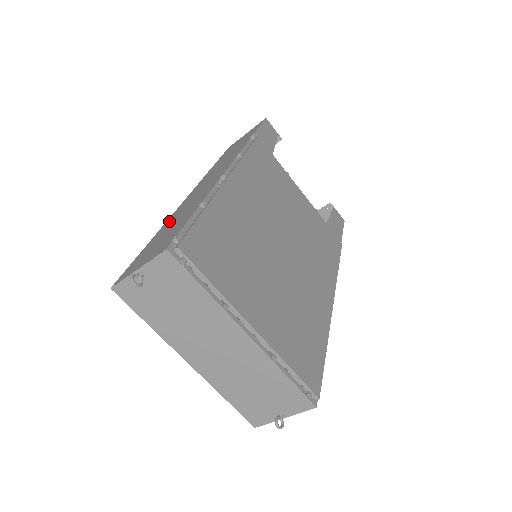
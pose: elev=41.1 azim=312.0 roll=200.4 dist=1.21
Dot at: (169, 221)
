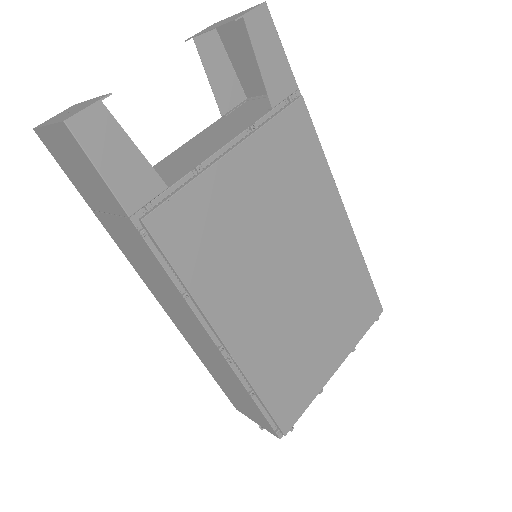
Dot at: (198, 352)
